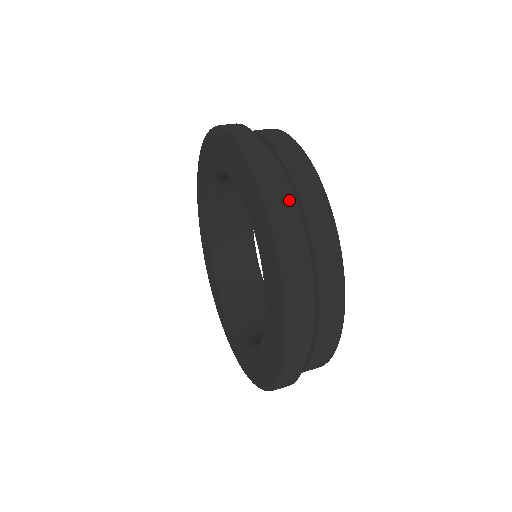
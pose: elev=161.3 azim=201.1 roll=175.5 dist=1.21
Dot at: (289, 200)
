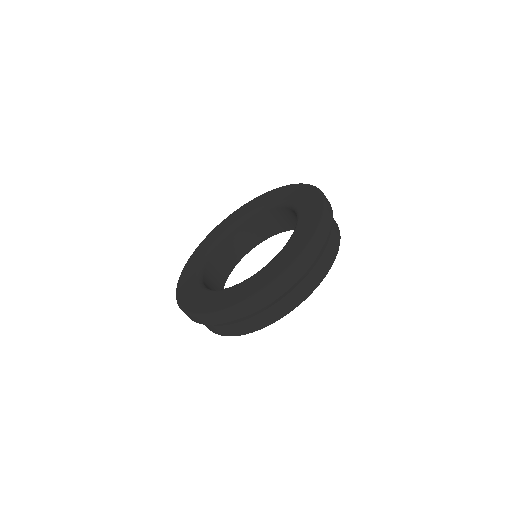
Dot at: occluded
